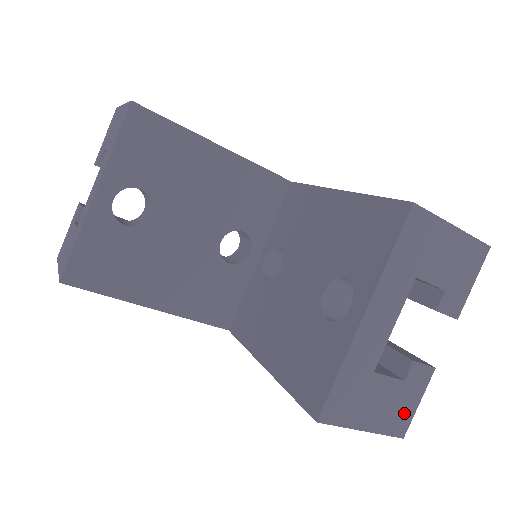
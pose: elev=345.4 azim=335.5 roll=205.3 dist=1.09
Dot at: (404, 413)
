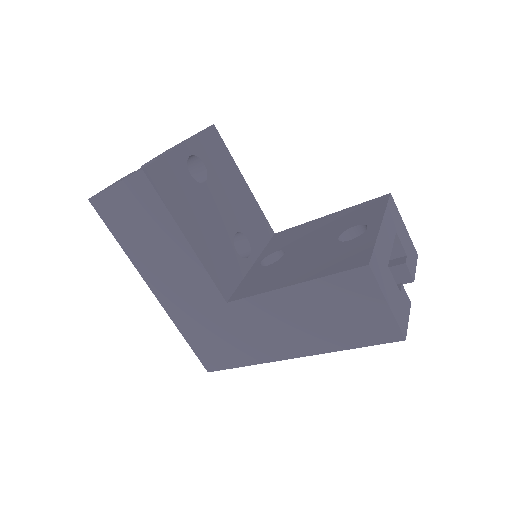
Dot at: (403, 318)
